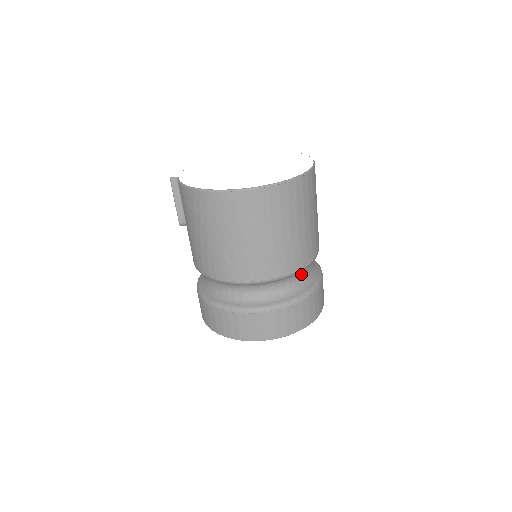
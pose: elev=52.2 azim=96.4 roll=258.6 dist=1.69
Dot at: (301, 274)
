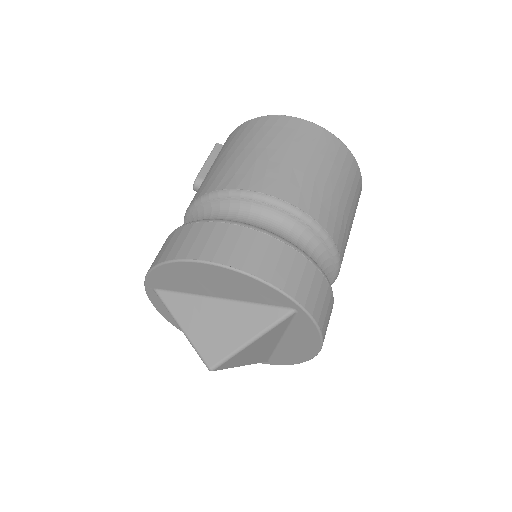
Dot at: (318, 262)
